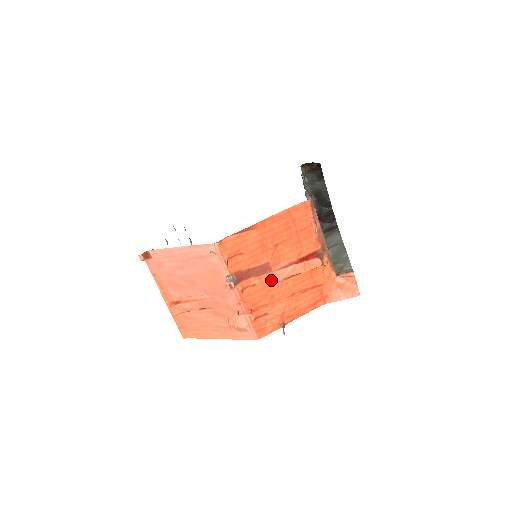
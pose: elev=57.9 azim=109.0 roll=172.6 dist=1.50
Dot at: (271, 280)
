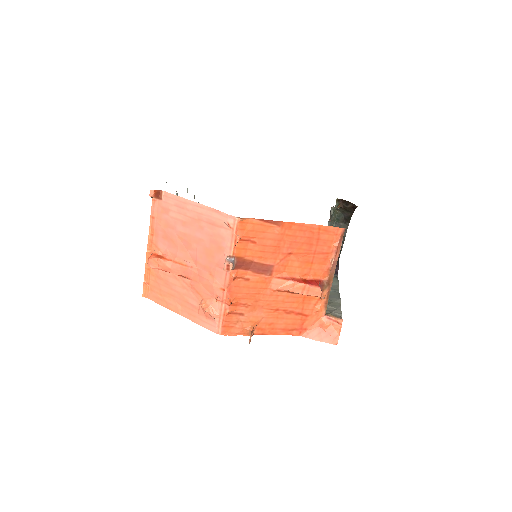
Dot at: (266, 284)
